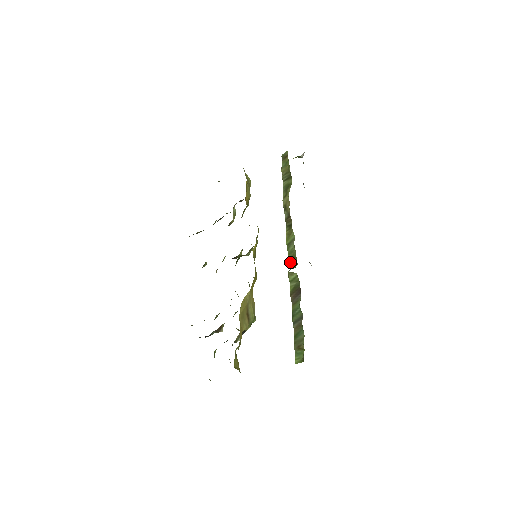
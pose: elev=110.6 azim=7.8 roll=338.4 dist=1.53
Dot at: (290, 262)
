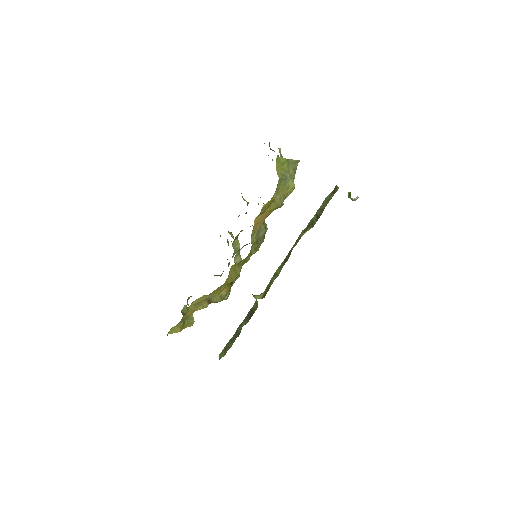
Dot at: (266, 288)
